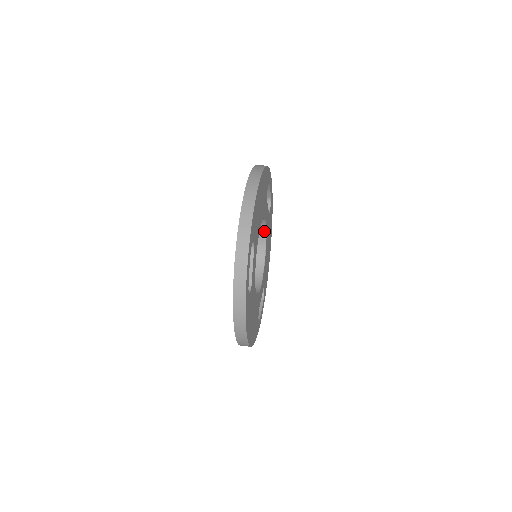
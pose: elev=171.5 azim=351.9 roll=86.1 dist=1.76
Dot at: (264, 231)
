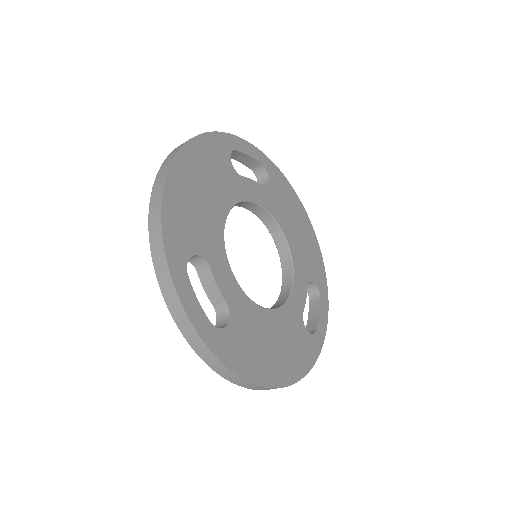
Dot at: (266, 214)
